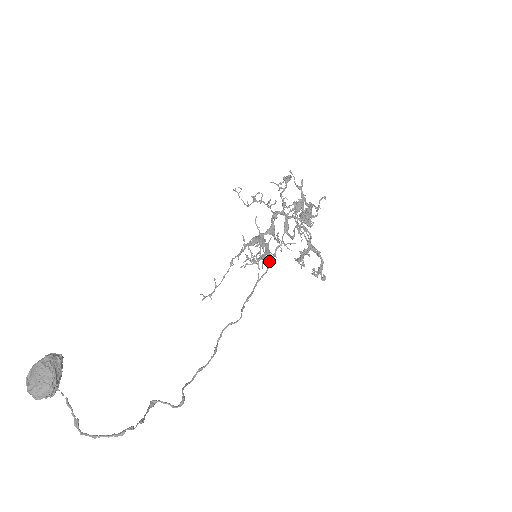
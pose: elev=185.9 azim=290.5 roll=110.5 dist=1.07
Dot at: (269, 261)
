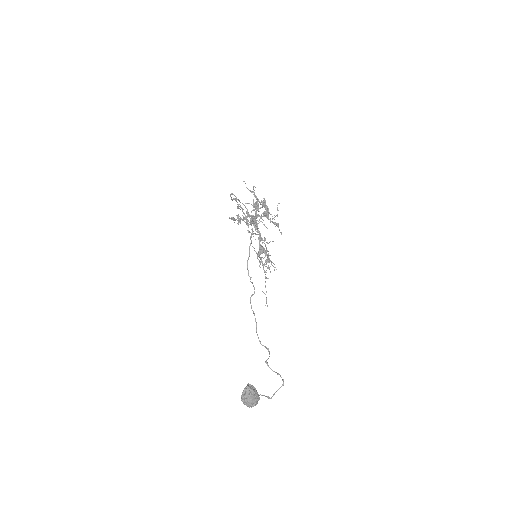
Dot at: (249, 247)
